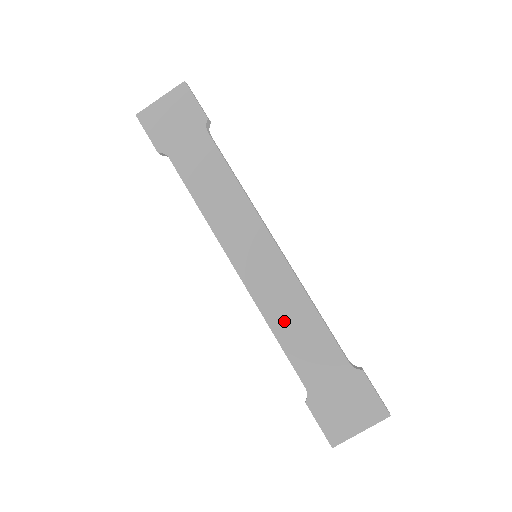
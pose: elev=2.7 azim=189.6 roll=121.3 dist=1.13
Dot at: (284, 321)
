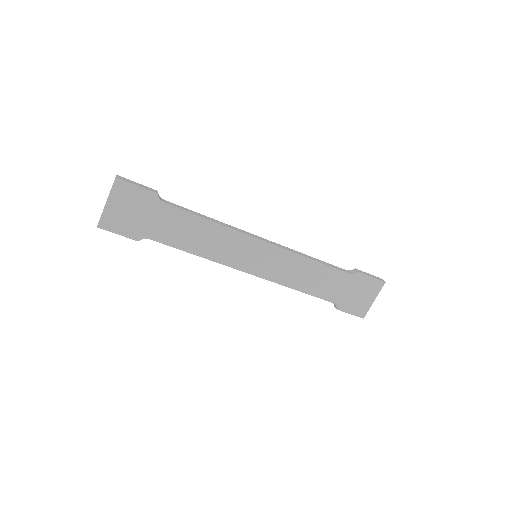
Dot at: (299, 280)
